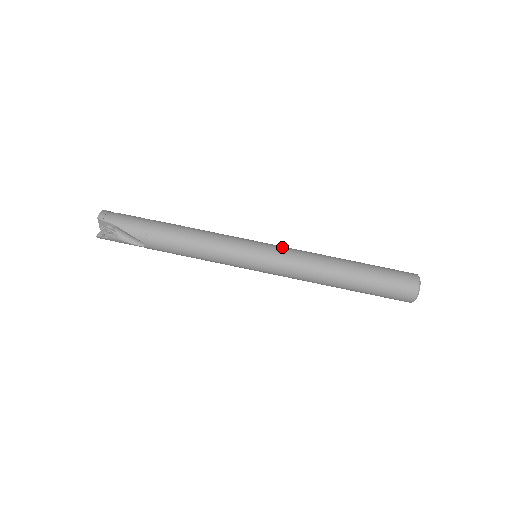
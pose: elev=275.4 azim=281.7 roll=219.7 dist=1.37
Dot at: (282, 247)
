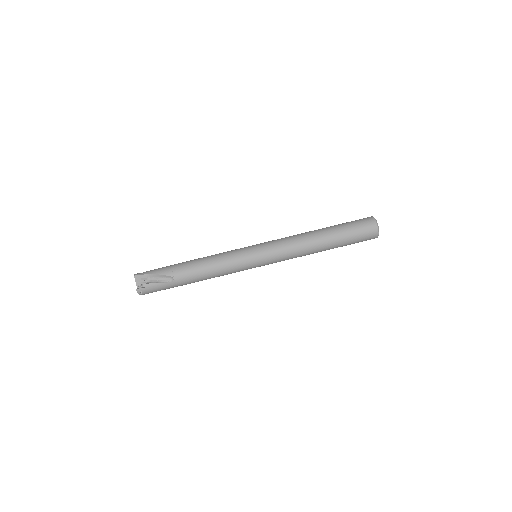
Dot at: occluded
